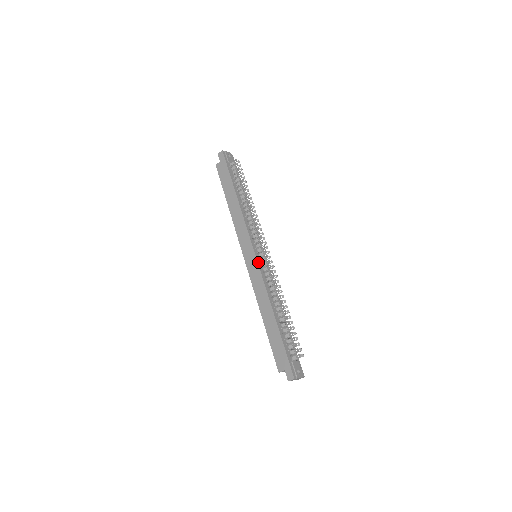
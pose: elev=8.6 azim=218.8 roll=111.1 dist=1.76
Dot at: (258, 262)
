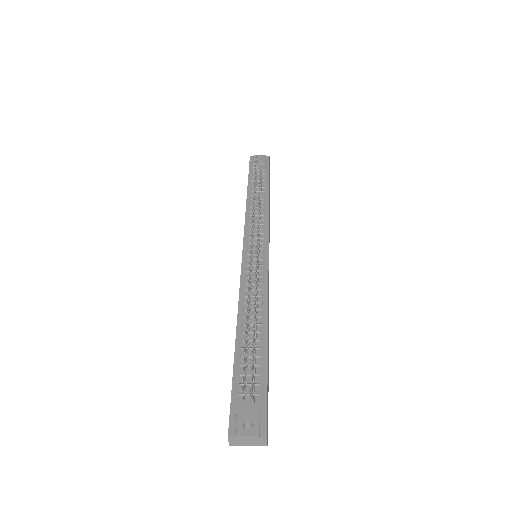
Dot at: (243, 260)
